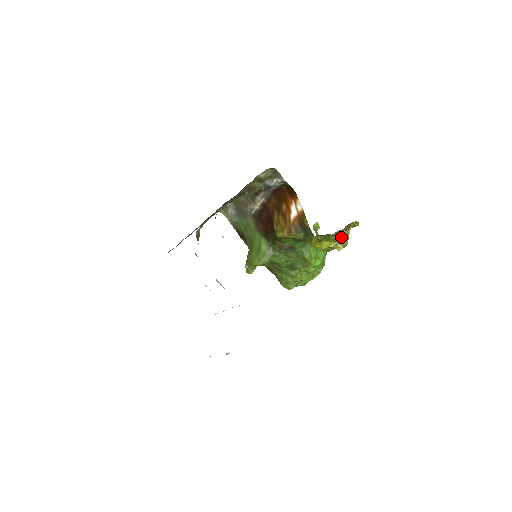
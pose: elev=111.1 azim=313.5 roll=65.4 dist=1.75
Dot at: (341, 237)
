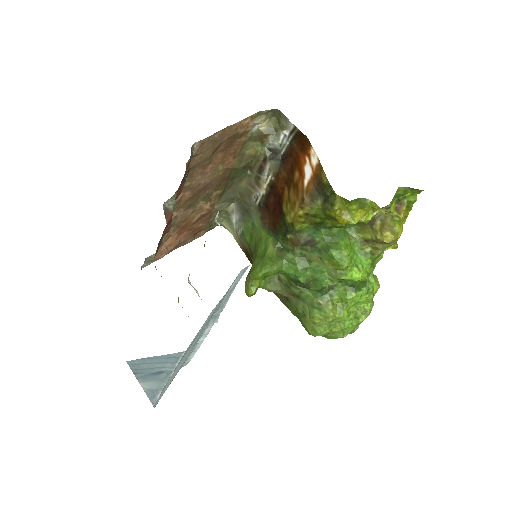
Dot at: (388, 220)
